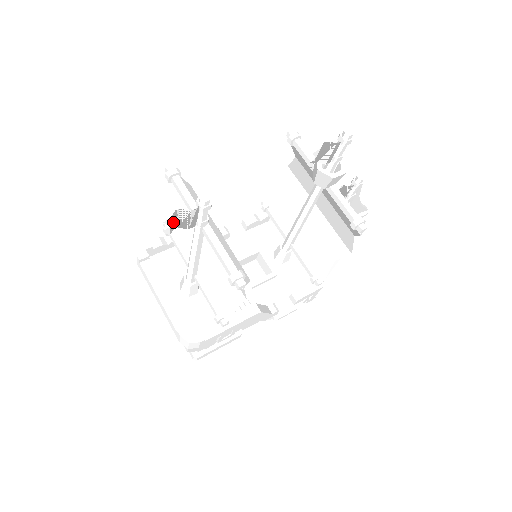
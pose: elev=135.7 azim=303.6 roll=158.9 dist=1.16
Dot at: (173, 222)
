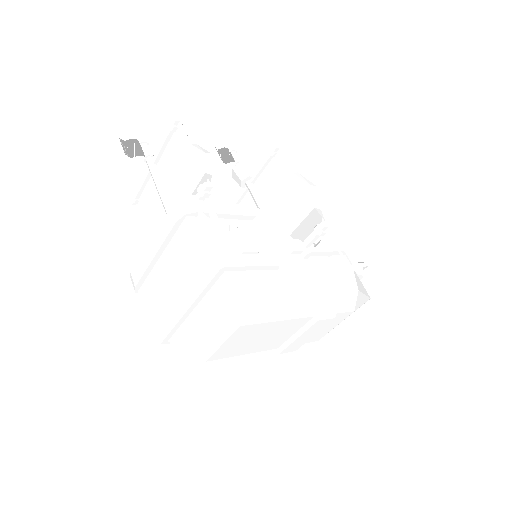
Dot at: (124, 149)
